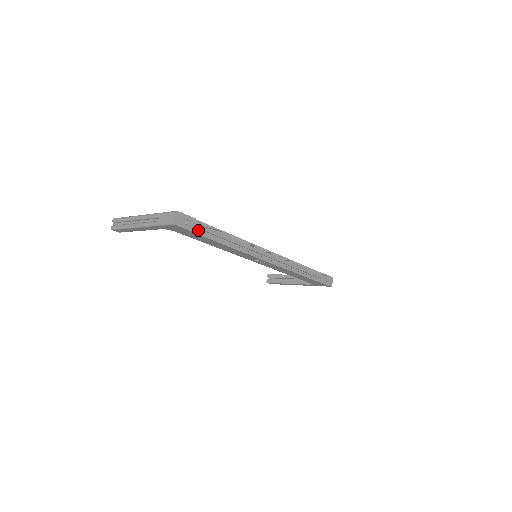
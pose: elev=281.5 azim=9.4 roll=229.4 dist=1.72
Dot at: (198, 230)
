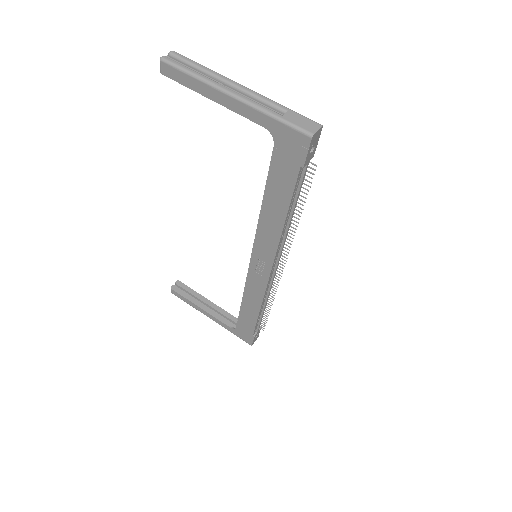
Dot at: (301, 172)
